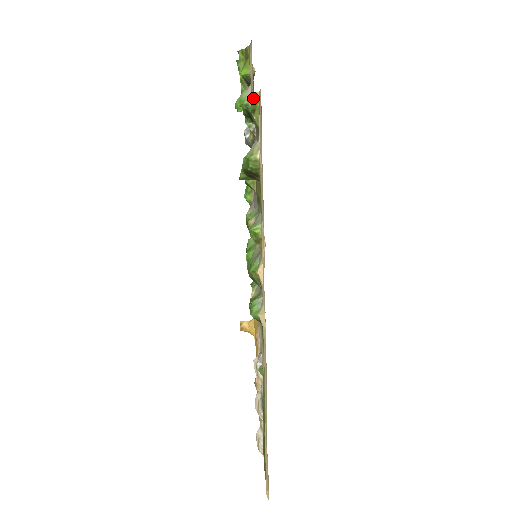
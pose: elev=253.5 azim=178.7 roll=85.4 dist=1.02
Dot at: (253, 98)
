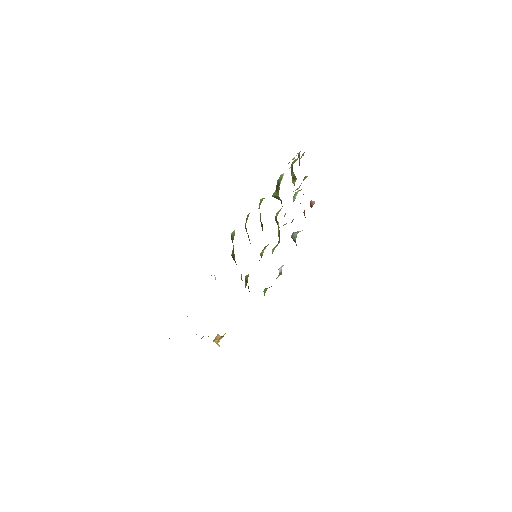
Dot at: (297, 159)
